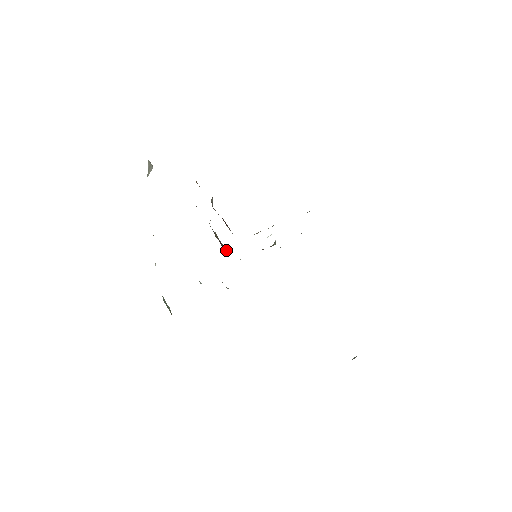
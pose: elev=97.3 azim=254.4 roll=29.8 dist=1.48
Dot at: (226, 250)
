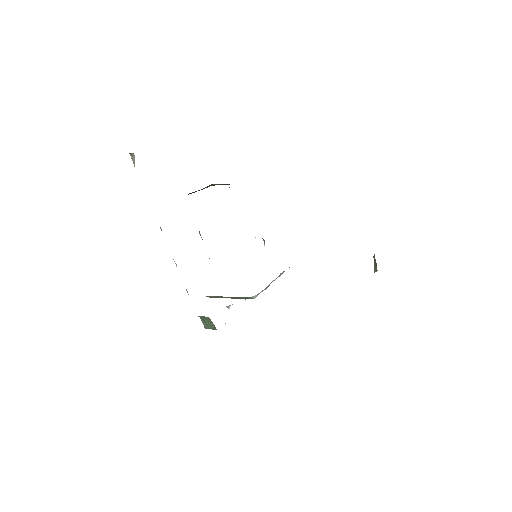
Dot at: occluded
